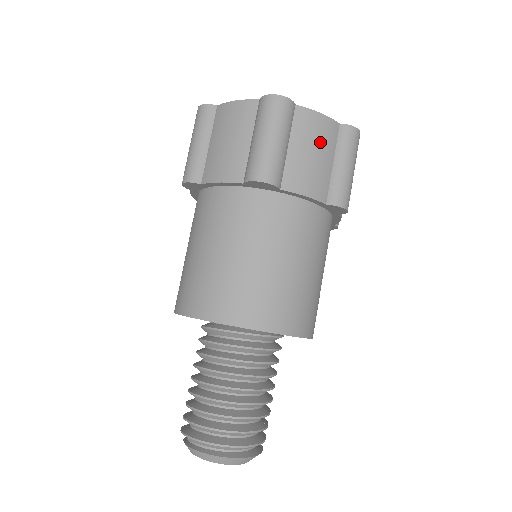
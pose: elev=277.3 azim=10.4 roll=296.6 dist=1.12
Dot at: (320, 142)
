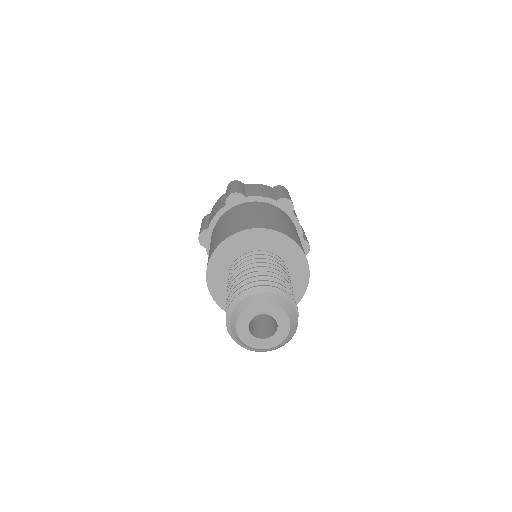
Dot at: occluded
